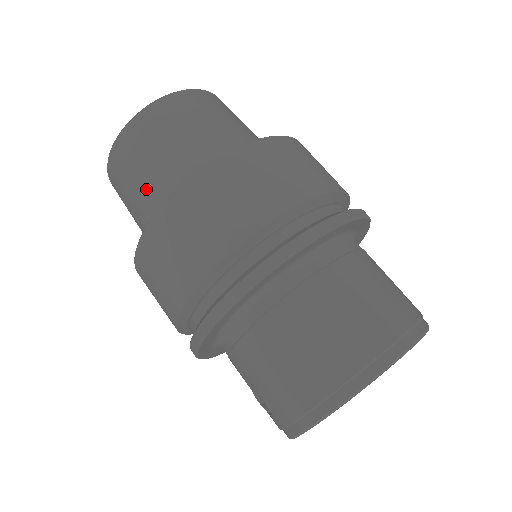
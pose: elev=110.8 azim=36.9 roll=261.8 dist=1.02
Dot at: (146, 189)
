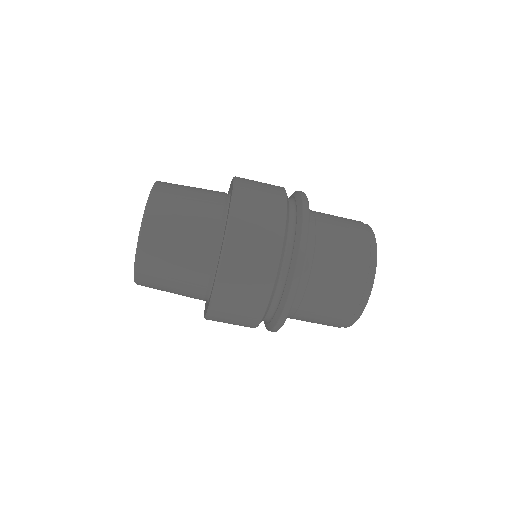
Dot at: occluded
